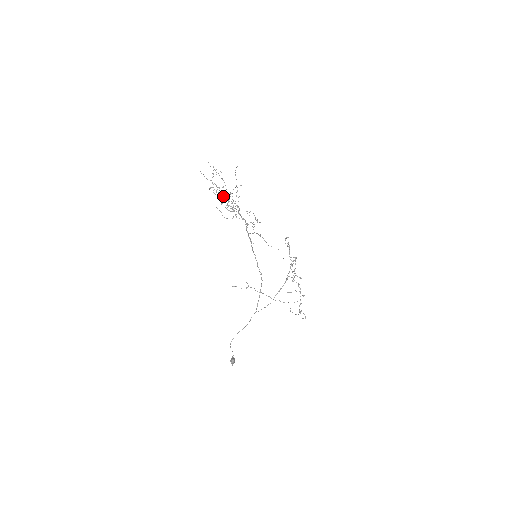
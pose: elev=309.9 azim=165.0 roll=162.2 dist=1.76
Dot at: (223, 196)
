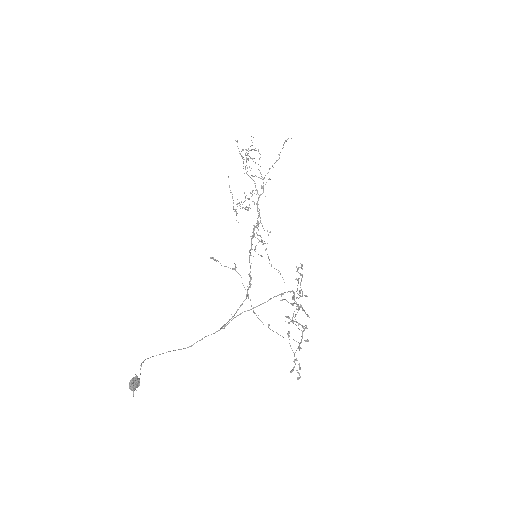
Dot at: occluded
